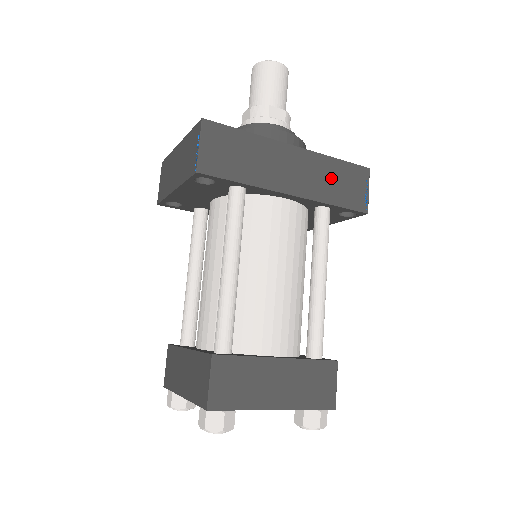
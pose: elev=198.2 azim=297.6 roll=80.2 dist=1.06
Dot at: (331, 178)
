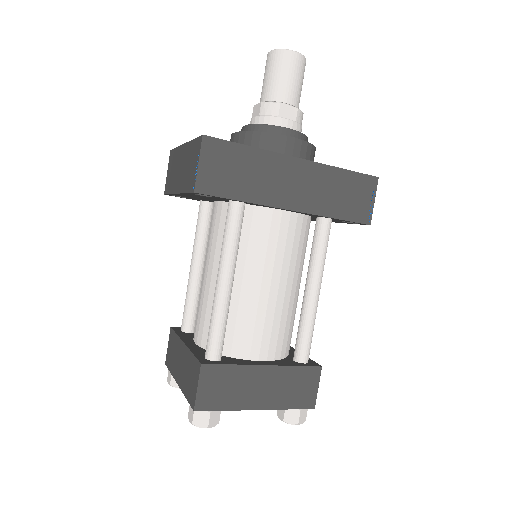
Dot at: (335, 190)
